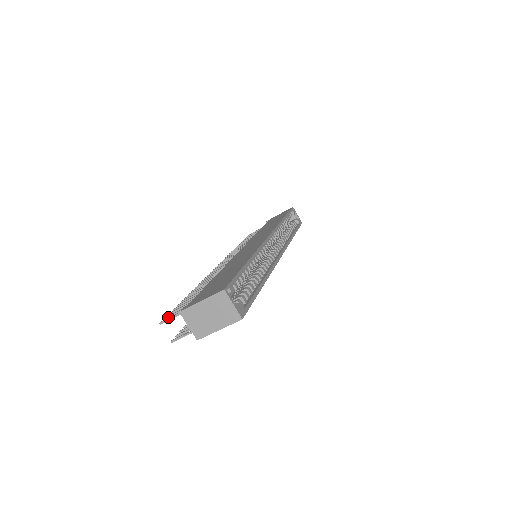
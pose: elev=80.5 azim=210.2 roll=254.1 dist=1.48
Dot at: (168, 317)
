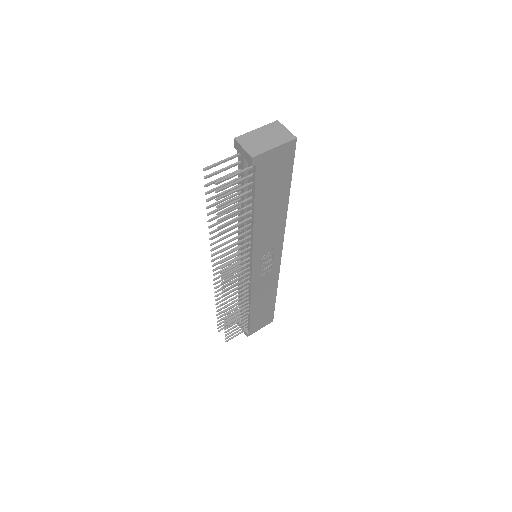
Dot at: (209, 175)
